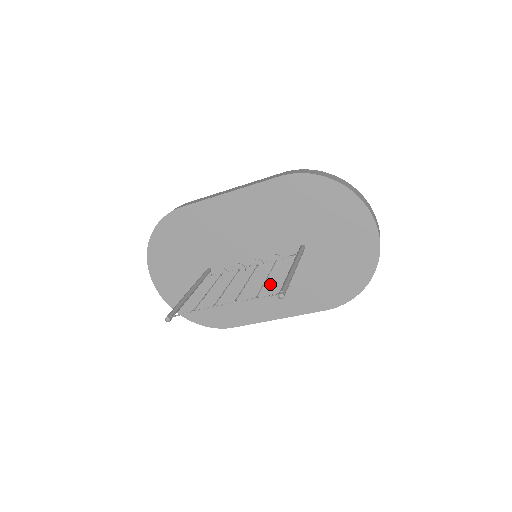
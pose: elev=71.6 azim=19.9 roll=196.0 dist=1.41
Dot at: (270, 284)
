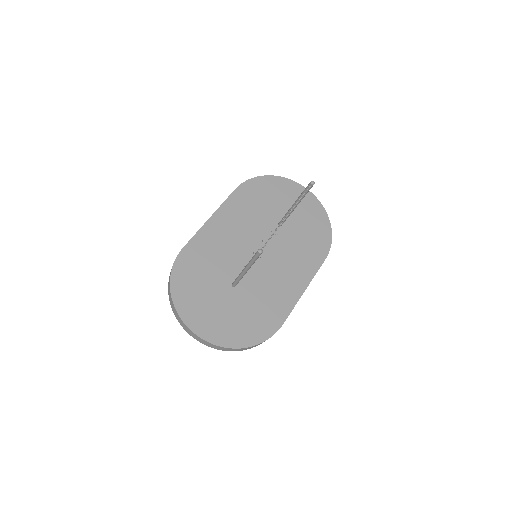
Dot at: (281, 265)
